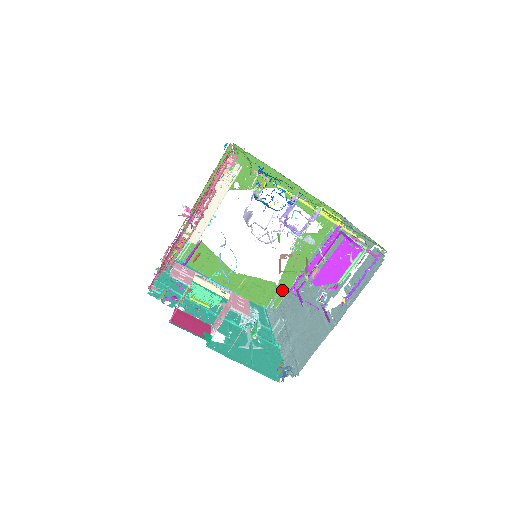
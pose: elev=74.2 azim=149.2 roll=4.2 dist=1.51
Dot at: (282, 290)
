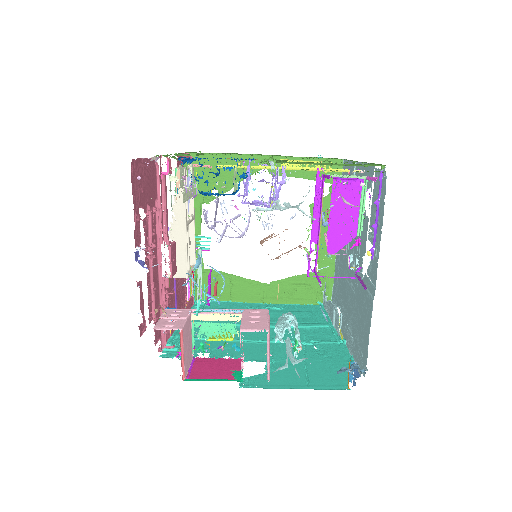
Dot at: (327, 275)
